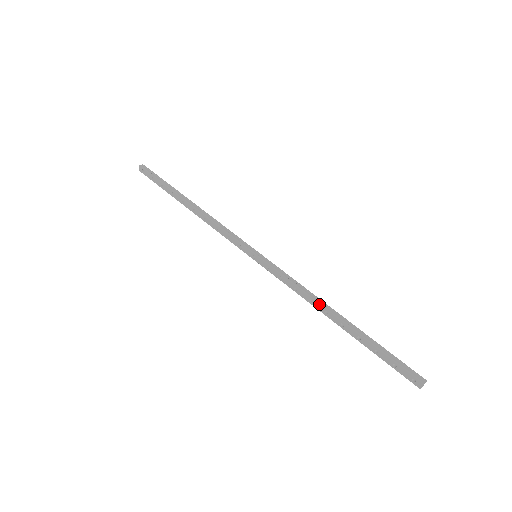
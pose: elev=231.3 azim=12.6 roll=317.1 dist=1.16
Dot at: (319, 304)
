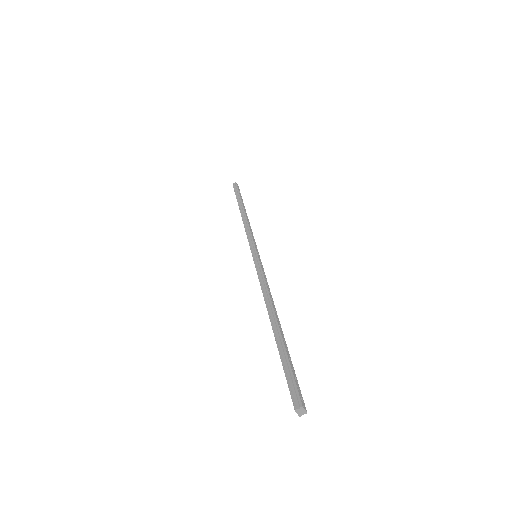
Dot at: (266, 305)
